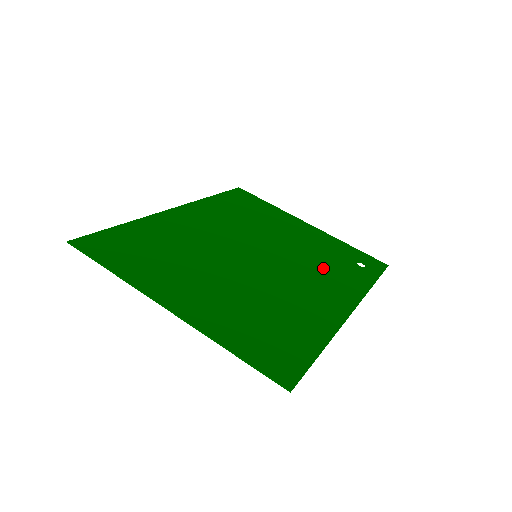
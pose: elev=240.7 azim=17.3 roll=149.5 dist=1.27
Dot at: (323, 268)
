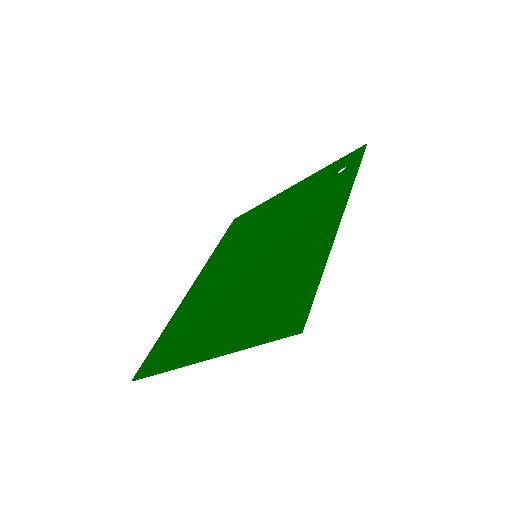
Dot at: (309, 208)
